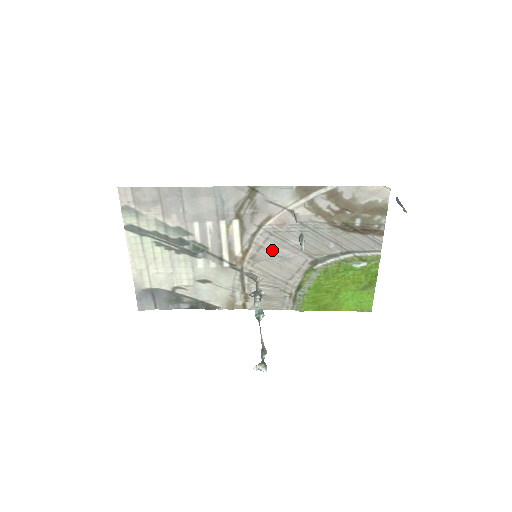
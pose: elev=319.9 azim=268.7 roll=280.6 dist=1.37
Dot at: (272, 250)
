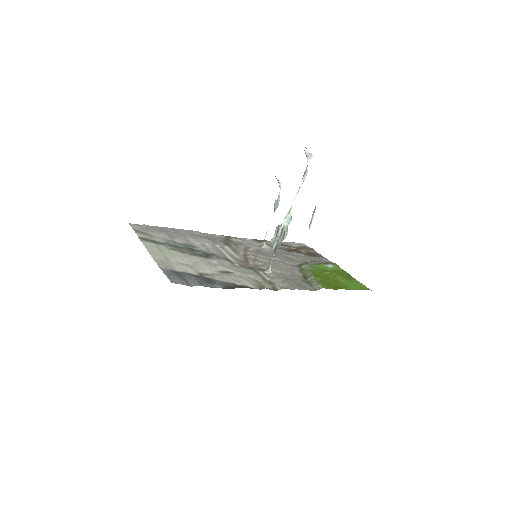
Dot at: (264, 259)
